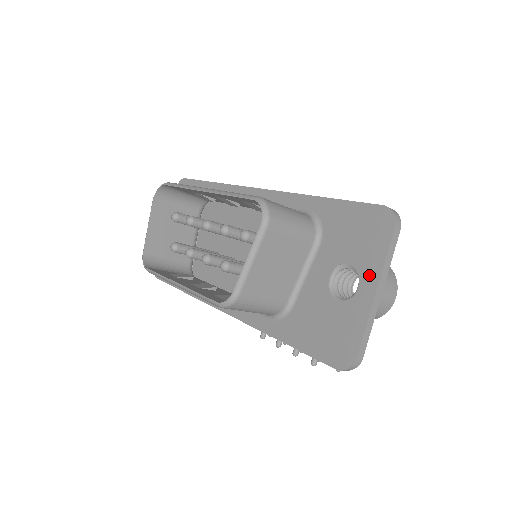
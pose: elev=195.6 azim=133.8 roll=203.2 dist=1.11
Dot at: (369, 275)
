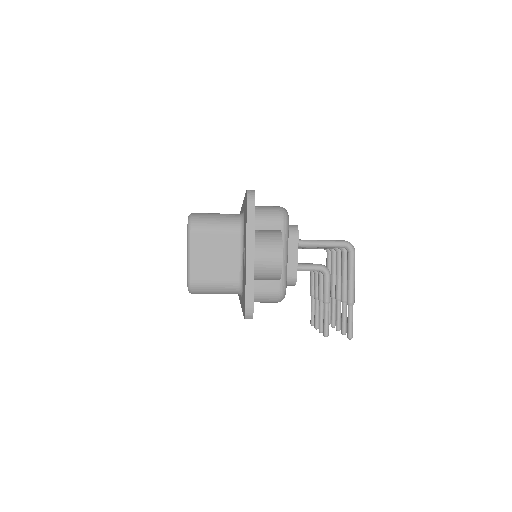
Dot at: (245, 243)
